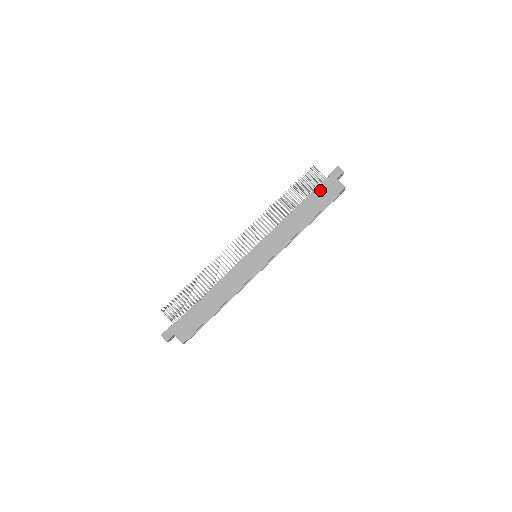
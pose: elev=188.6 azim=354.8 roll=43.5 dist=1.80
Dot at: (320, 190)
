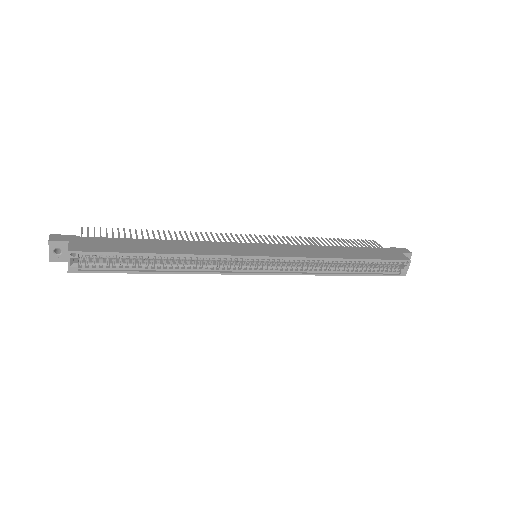
Dot at: (375, 249)
